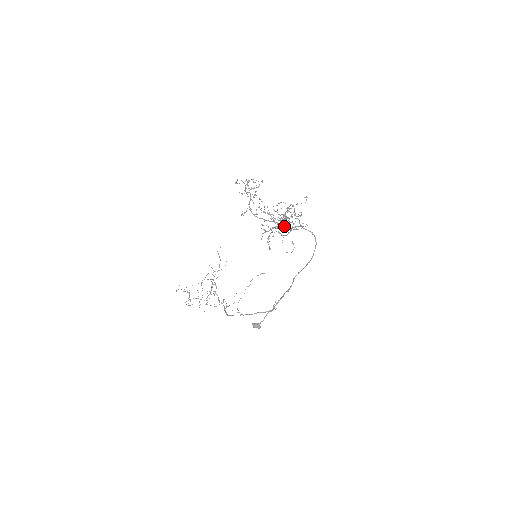
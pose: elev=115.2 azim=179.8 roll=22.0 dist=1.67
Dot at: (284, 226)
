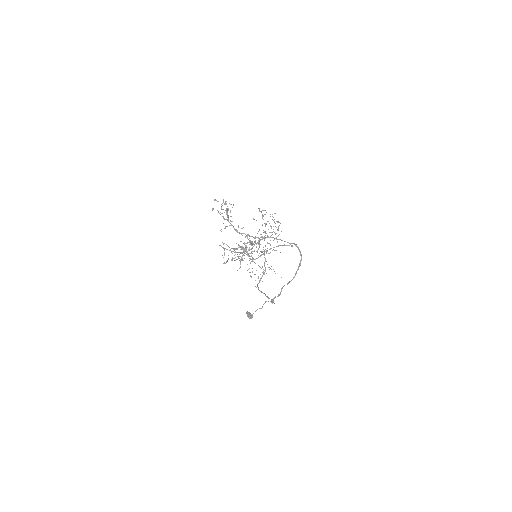
Dot at: (275, 238)
